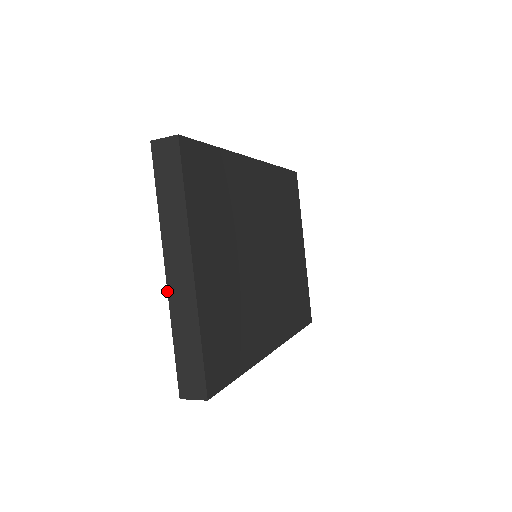
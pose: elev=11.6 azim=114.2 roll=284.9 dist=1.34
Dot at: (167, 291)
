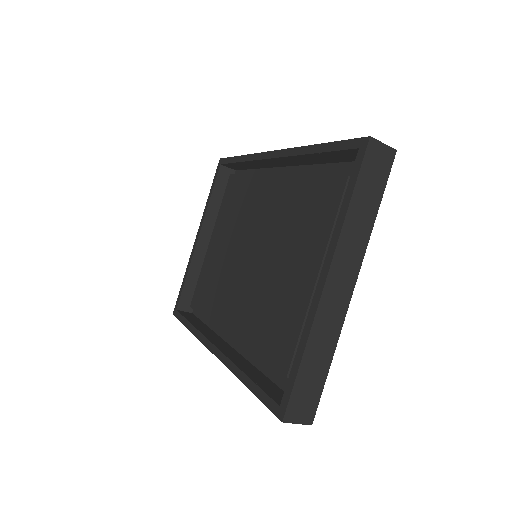
Dot at: (319, 302)
